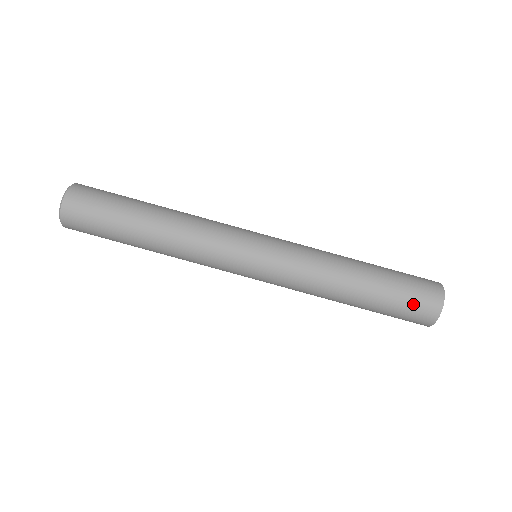
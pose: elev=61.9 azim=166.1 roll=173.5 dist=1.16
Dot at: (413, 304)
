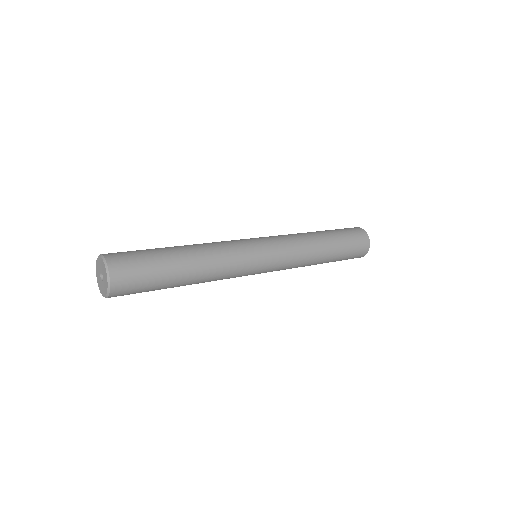
Dot at: occluded
